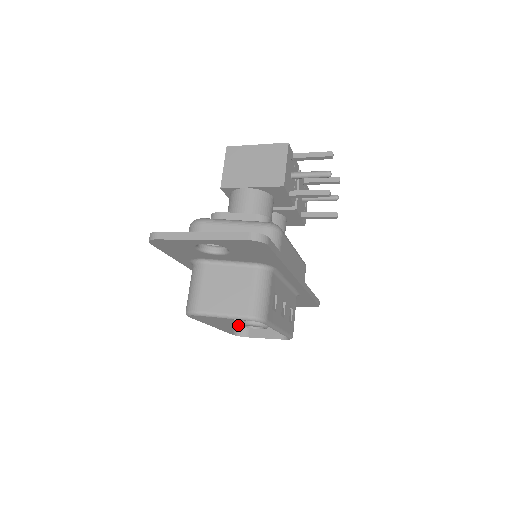
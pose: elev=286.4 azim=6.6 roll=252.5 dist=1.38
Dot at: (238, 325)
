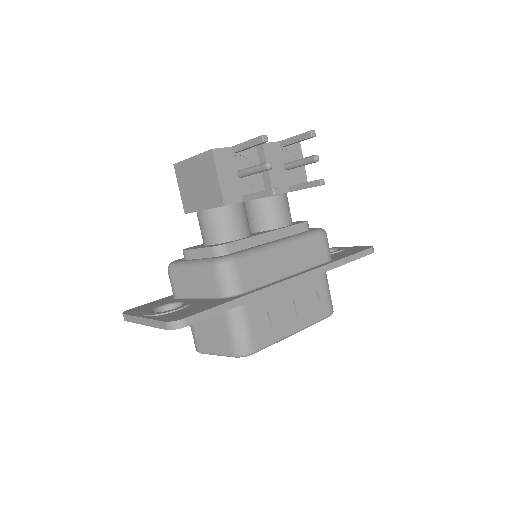
Dot at: occluded
